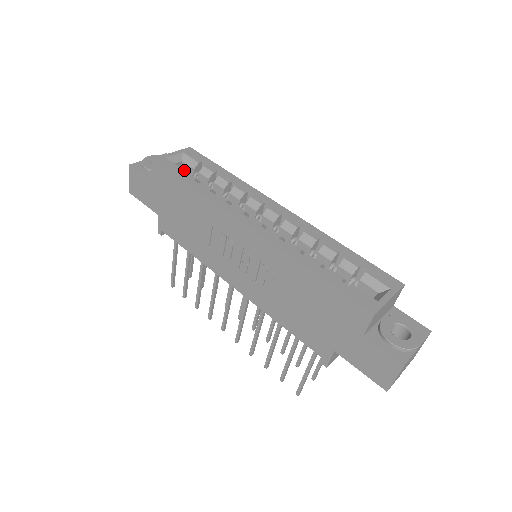
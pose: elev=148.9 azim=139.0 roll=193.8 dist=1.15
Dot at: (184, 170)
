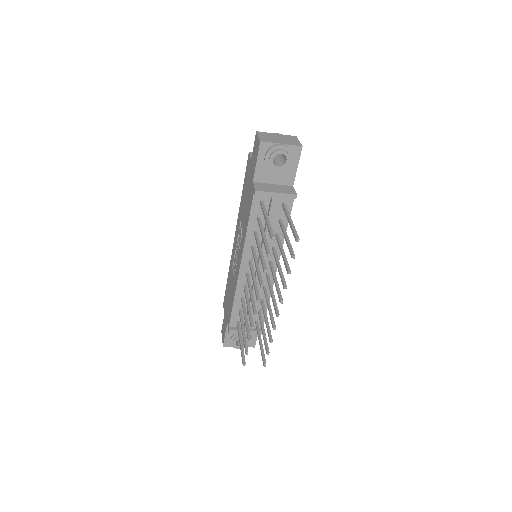
Dot at: occluded
